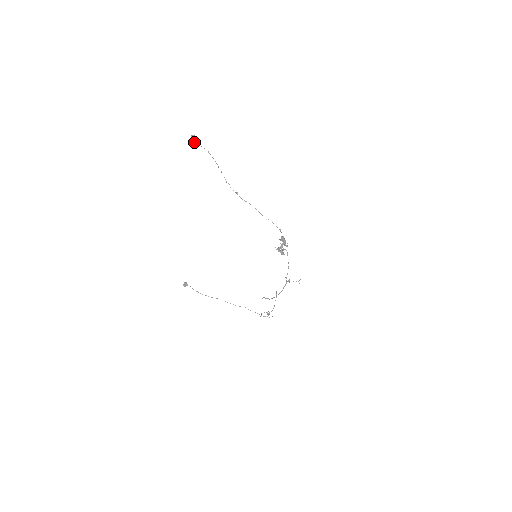
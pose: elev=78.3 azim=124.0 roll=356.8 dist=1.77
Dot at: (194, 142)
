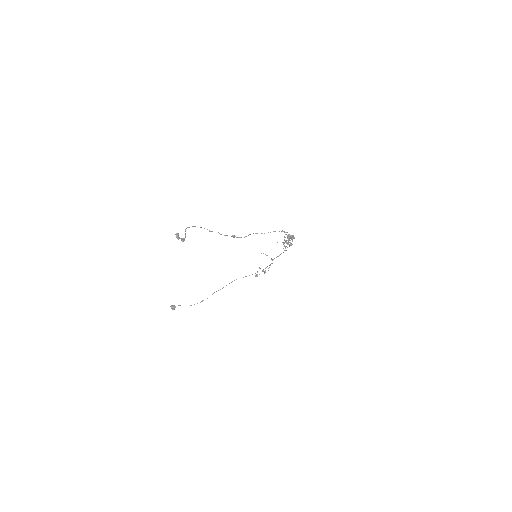
Dot at: occluded
